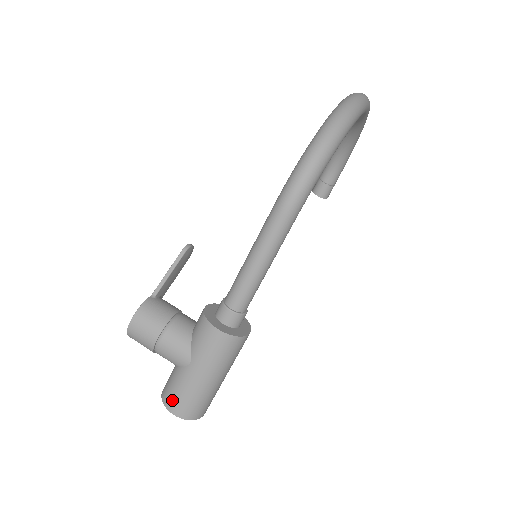
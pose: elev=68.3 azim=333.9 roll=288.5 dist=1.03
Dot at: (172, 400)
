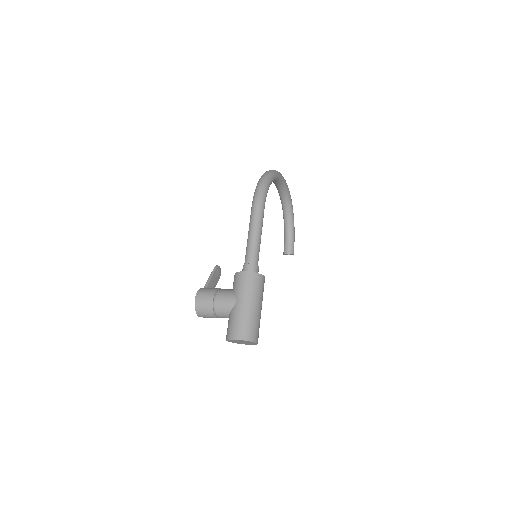
Dot at: (233, 331)
